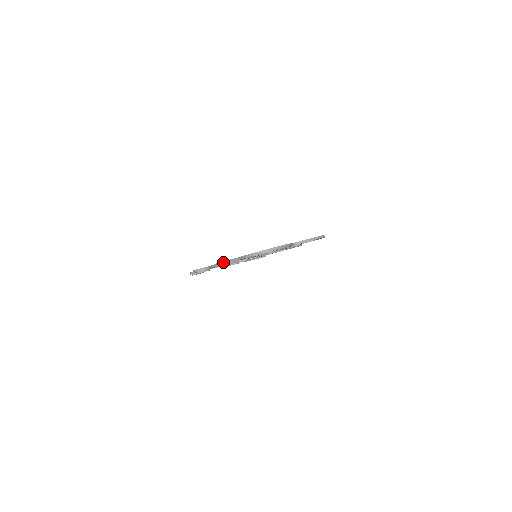
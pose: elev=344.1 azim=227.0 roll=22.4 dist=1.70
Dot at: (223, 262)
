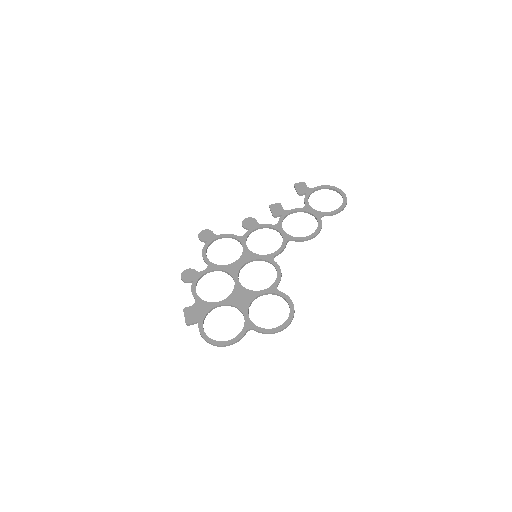
Dot at: (185, 319)
